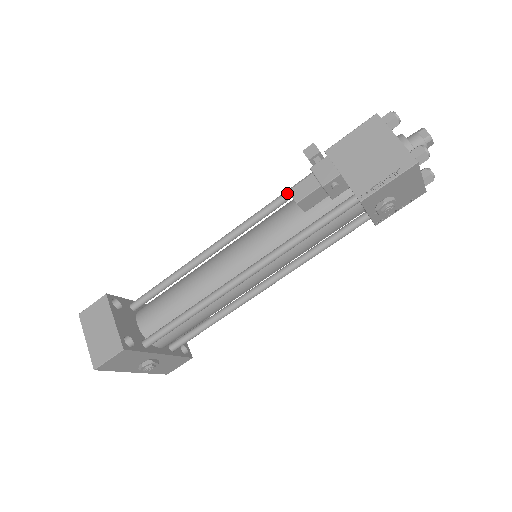
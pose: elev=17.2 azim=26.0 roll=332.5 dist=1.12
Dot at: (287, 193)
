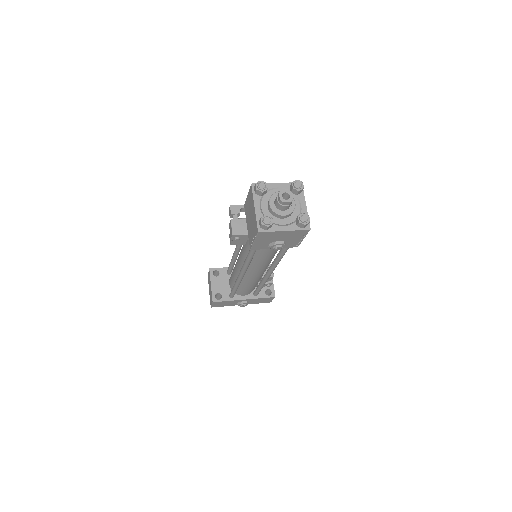
Dot at: occluded
